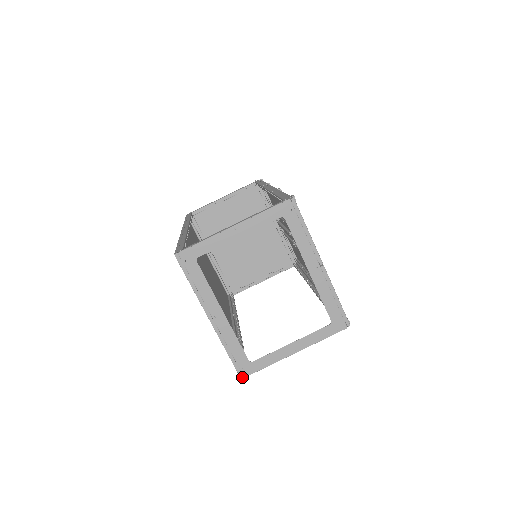
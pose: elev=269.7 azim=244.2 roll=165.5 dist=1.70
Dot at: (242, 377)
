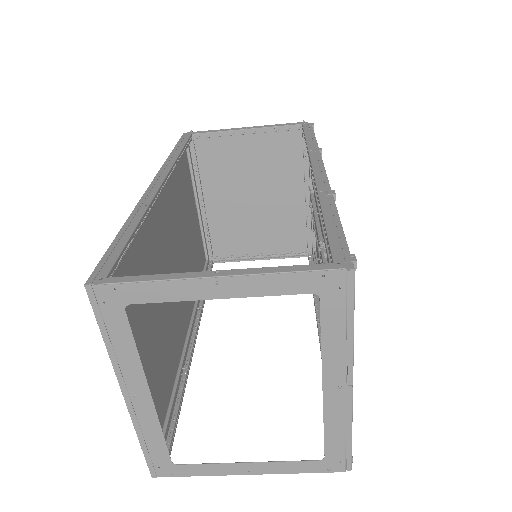
Dot at: (154, 475)
